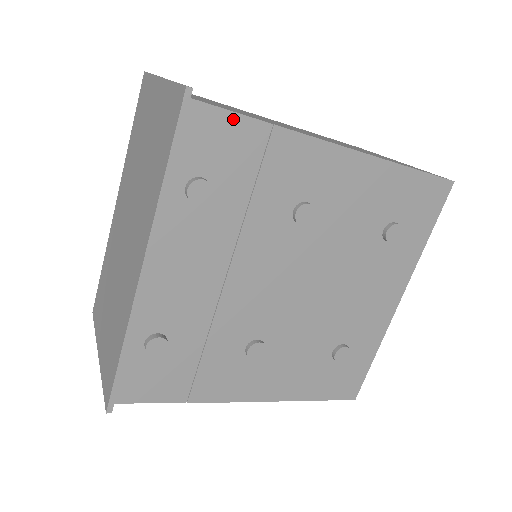
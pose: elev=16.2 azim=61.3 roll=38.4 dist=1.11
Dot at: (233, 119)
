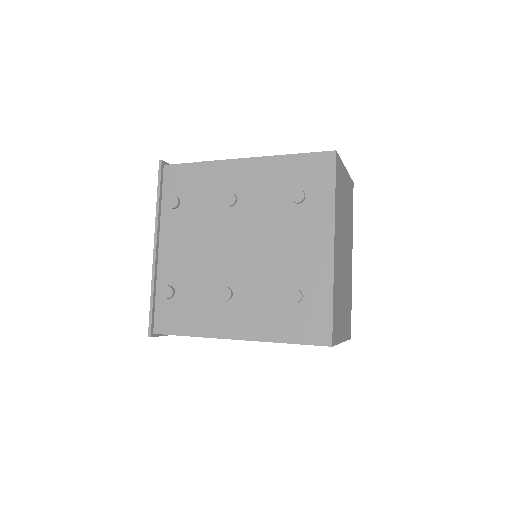
Dot at: (184, 167)
